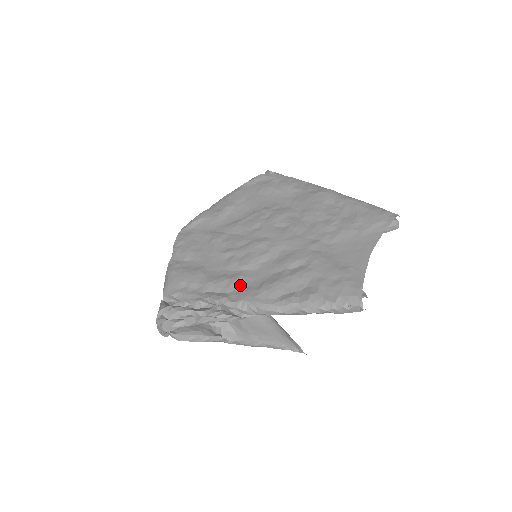
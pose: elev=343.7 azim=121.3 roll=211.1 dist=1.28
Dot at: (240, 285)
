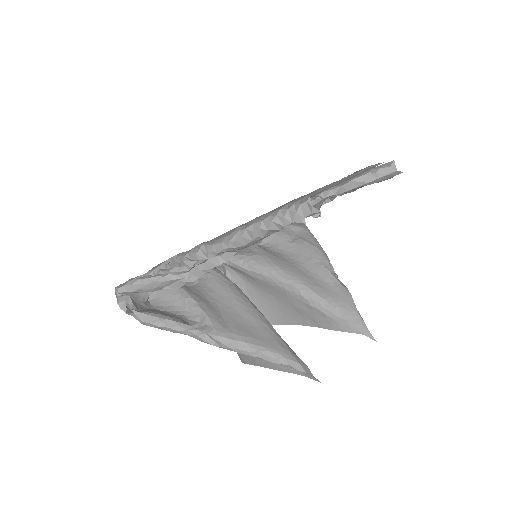
Dot at: occluded
